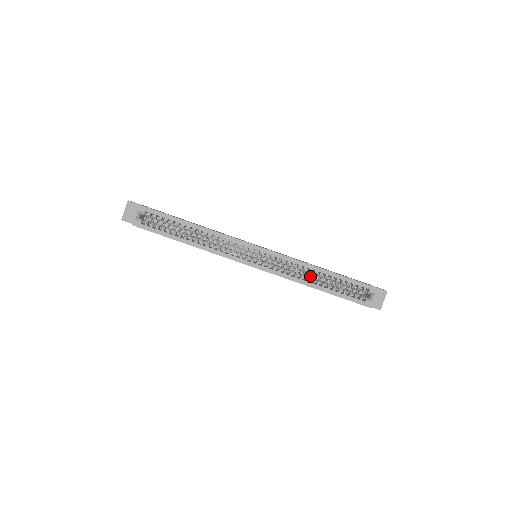
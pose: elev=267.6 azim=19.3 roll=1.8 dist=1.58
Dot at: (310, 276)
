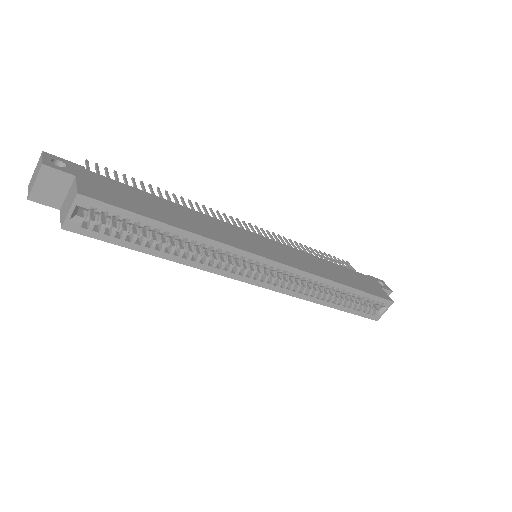
Dot at: (323, 287)
